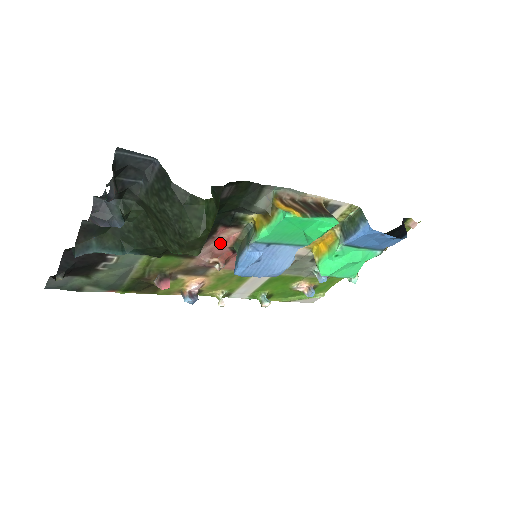
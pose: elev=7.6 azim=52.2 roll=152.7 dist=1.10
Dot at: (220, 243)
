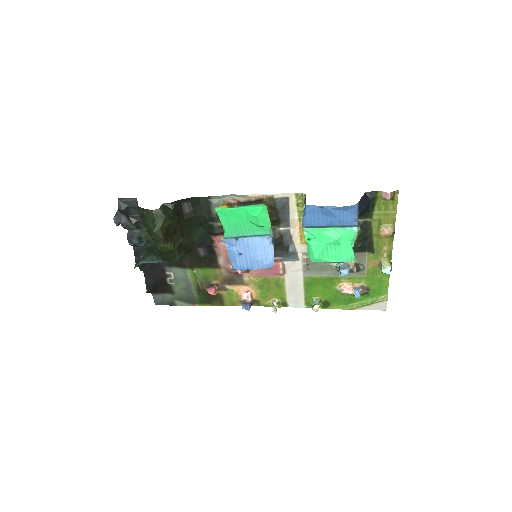
Dot at: (227, 251)
